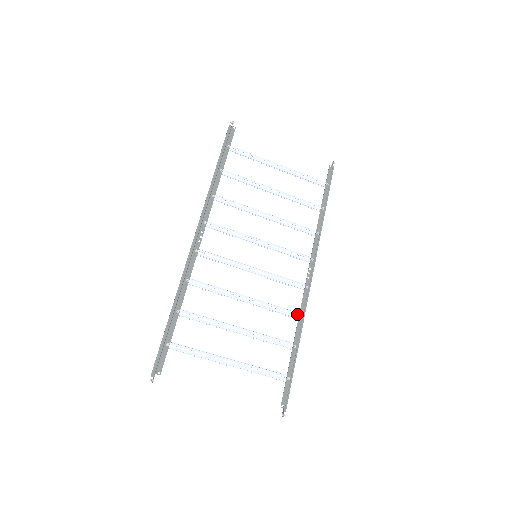
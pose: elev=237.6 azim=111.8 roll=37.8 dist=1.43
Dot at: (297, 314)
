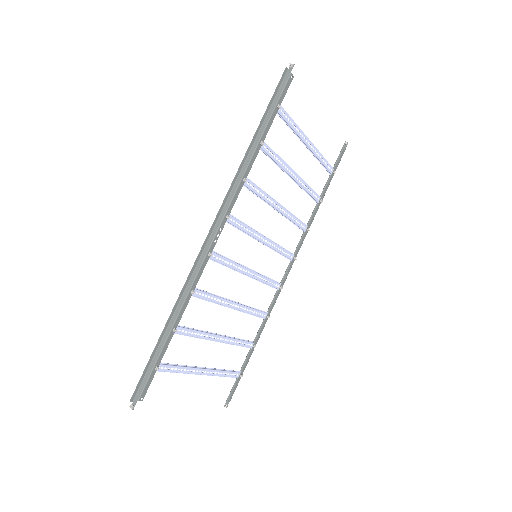
Dot at: (266, 315)
